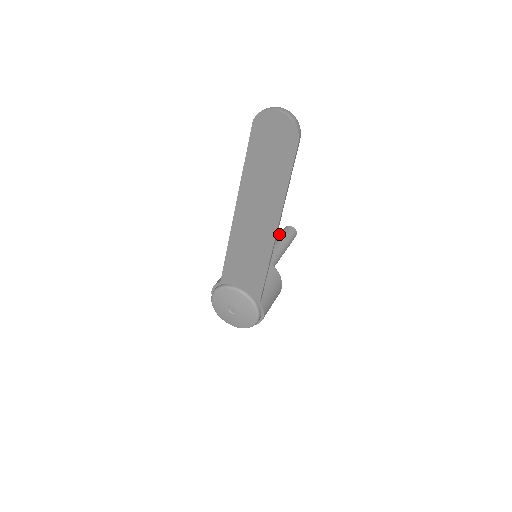
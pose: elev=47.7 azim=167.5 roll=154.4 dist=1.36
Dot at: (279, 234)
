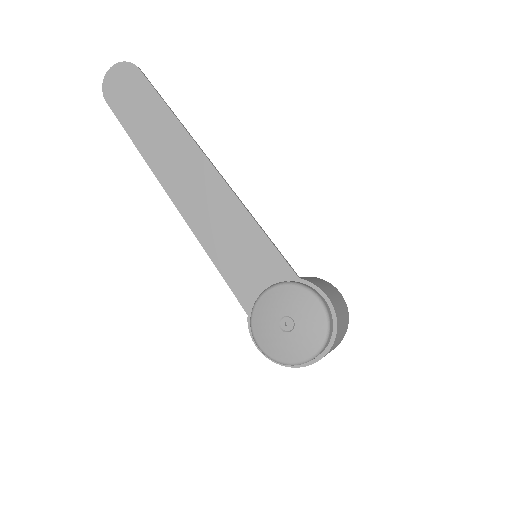
Dot at: occluded
